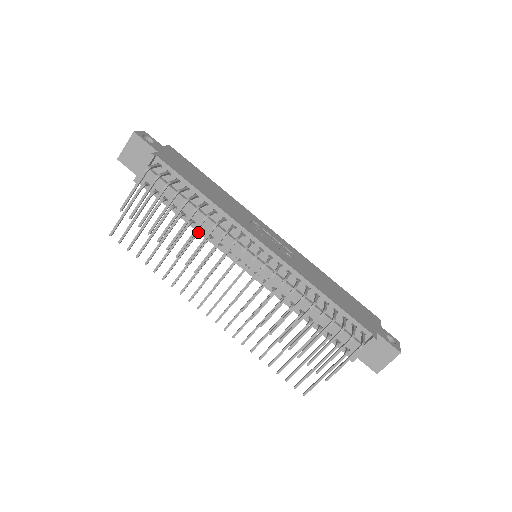
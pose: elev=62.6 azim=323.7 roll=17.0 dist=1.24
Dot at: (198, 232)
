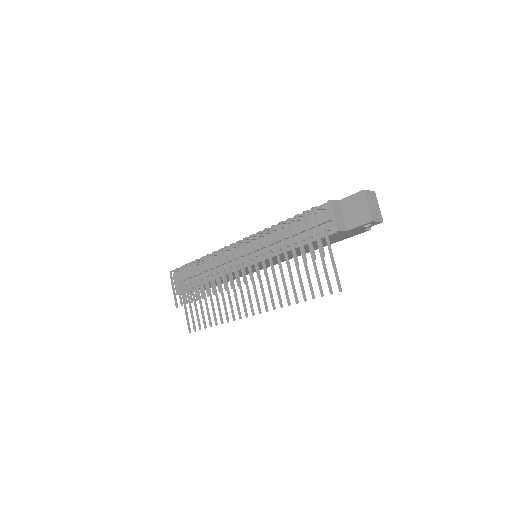
Dot at: (213, 275)
